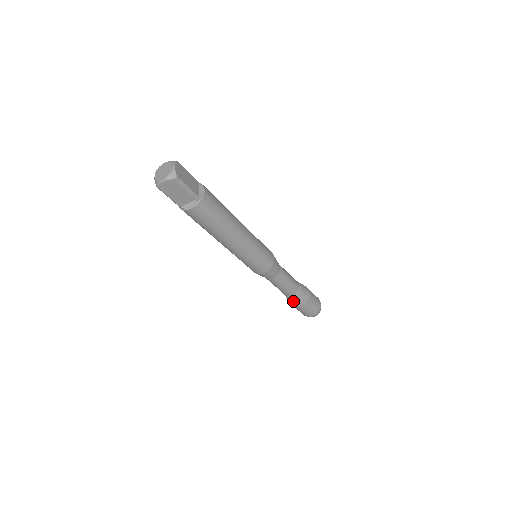
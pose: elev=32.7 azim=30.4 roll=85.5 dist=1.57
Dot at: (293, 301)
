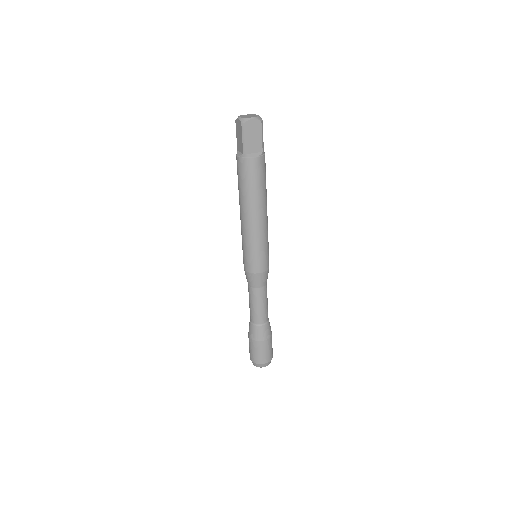
Dot at: (260, 332)
